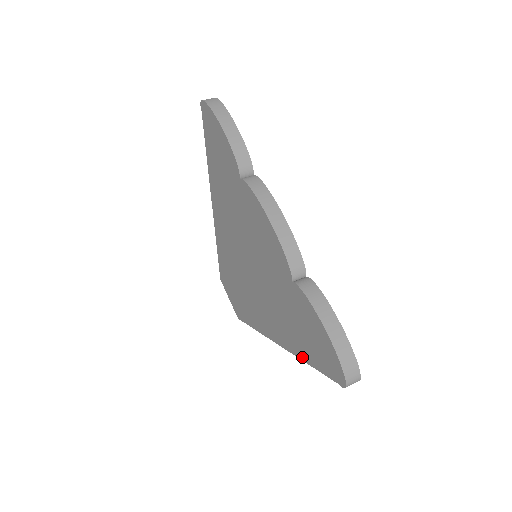
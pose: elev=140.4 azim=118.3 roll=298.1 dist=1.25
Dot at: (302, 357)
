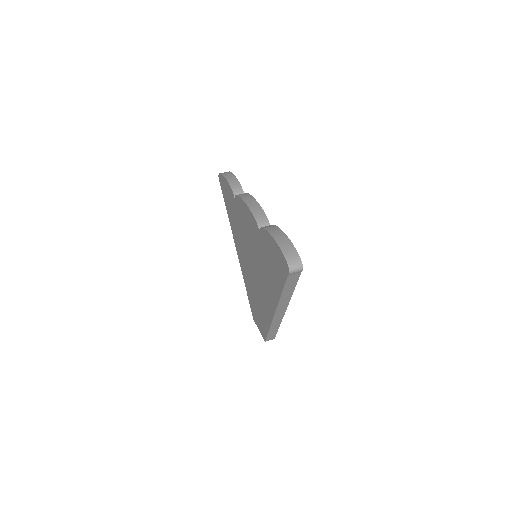
Dot at: (279, 294)
